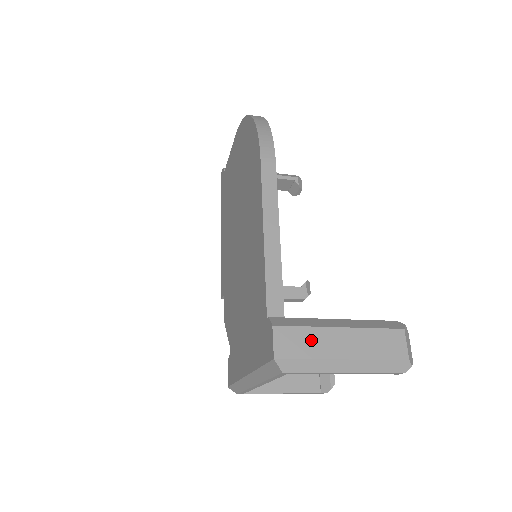
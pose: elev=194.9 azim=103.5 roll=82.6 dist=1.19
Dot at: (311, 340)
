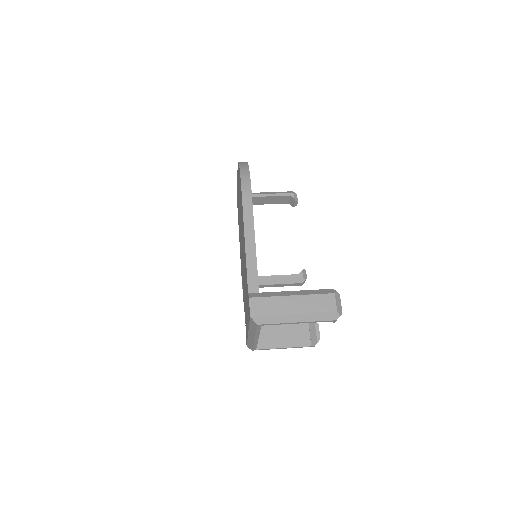
Dot at: (273, 304)
